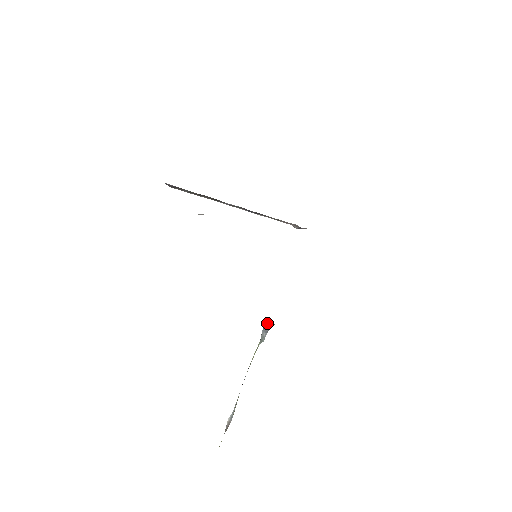
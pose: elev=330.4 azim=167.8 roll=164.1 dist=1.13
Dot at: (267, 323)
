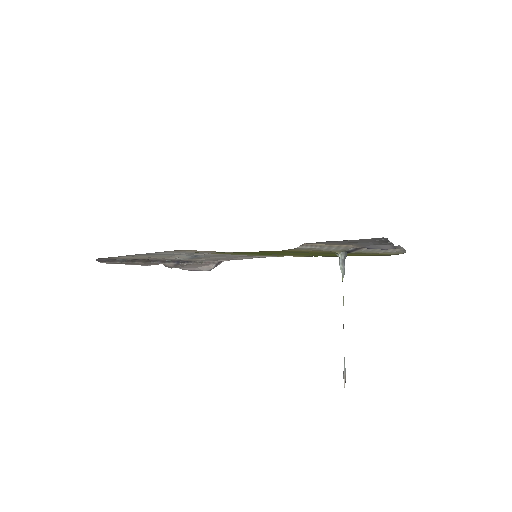
Dot at: (345, 253)
